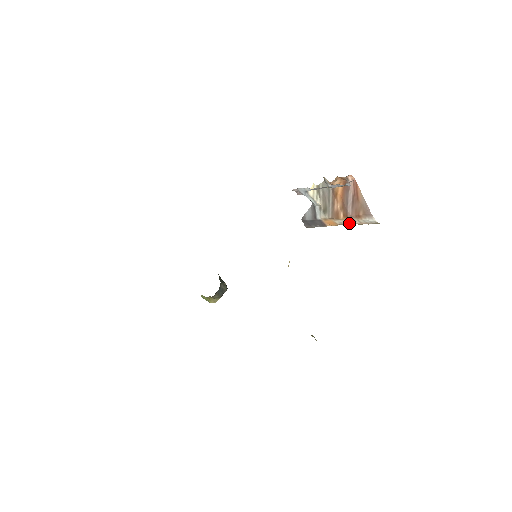
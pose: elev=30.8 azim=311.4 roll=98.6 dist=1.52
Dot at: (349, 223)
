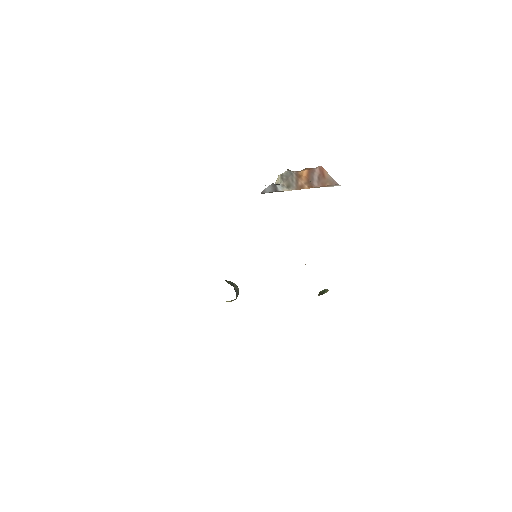
Dot at: occluded
